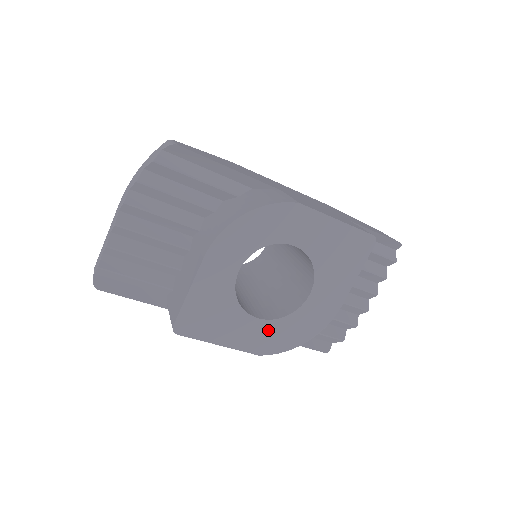
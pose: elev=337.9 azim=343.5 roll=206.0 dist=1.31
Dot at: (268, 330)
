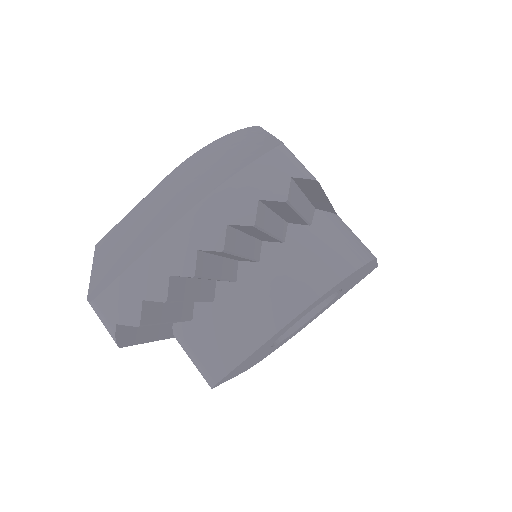
Dot at: (269, 351)
